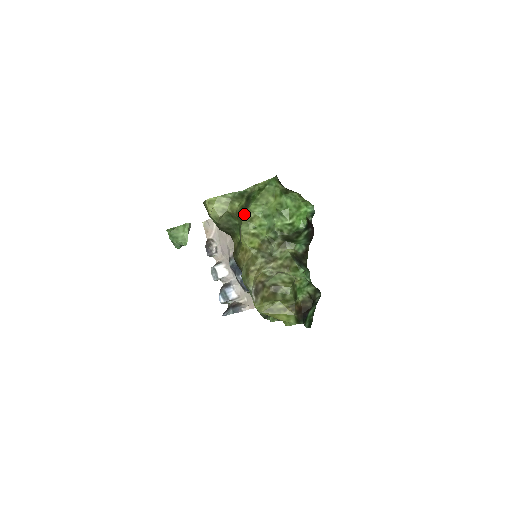
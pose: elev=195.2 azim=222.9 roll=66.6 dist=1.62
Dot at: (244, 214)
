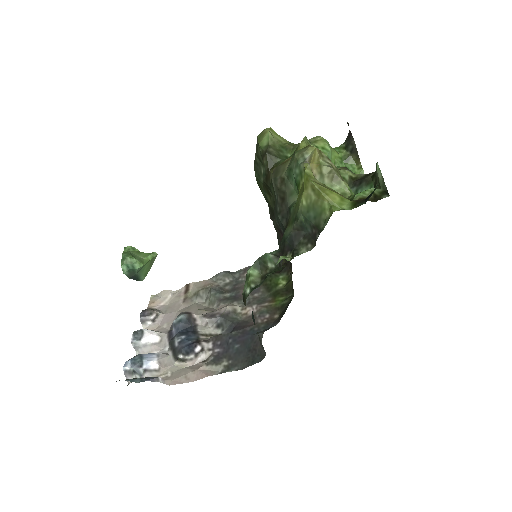
Dot at: occluded
